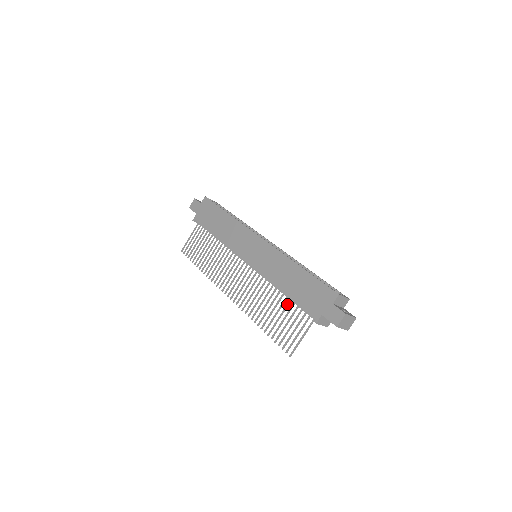
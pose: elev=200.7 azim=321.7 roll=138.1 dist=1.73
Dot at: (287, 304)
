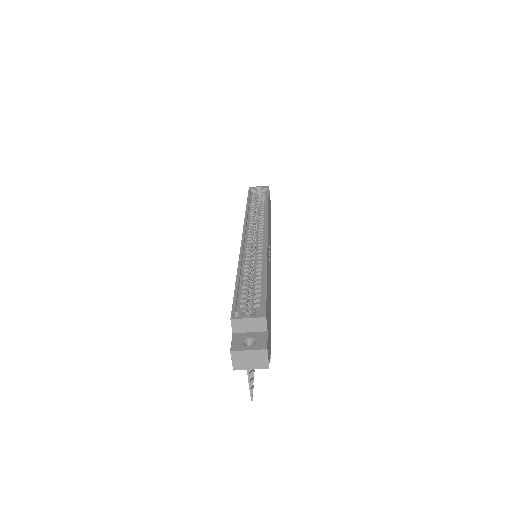
Dot at: occluded
